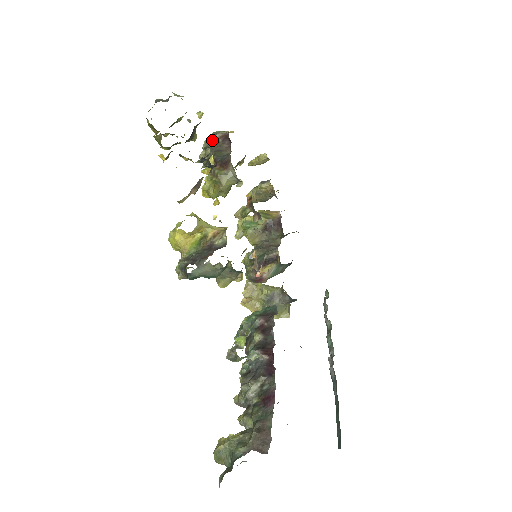
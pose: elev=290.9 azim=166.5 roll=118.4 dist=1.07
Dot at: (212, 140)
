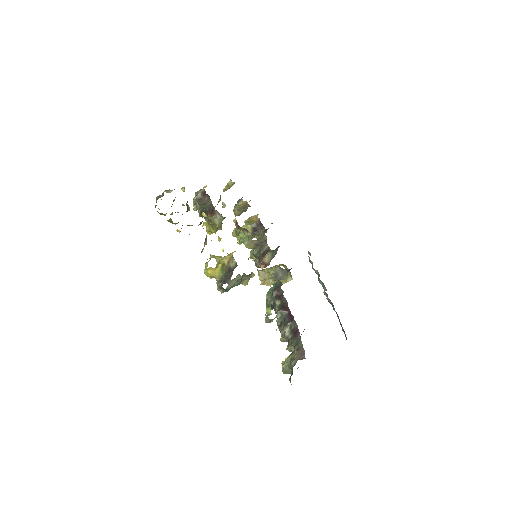
Dot at: (197, 199)
